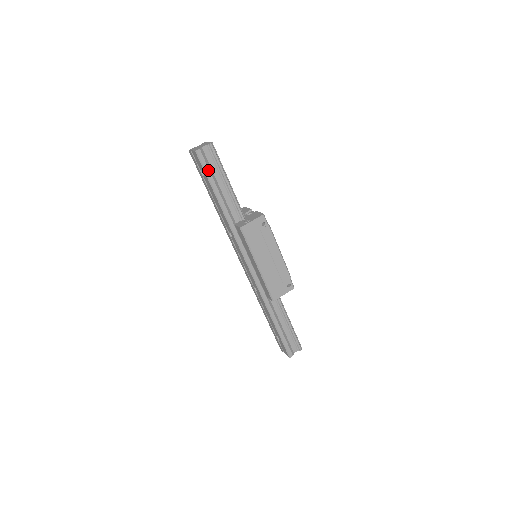
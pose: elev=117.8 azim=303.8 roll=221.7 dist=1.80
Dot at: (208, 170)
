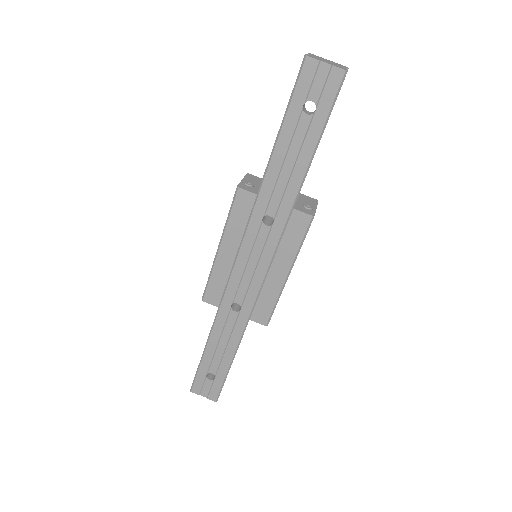
Dot at: occluded
